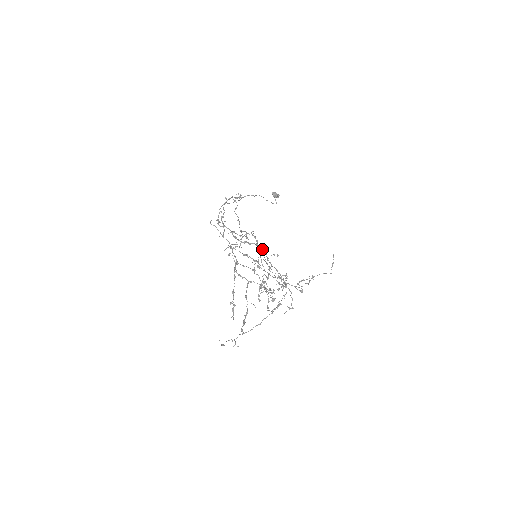
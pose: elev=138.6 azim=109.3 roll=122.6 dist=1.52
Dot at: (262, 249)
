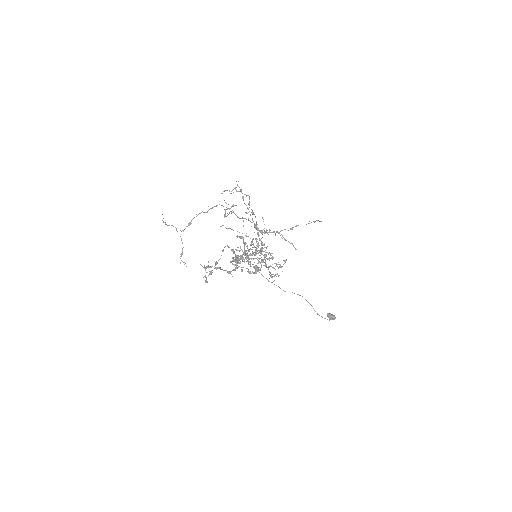
Dot at: (250, 215)
